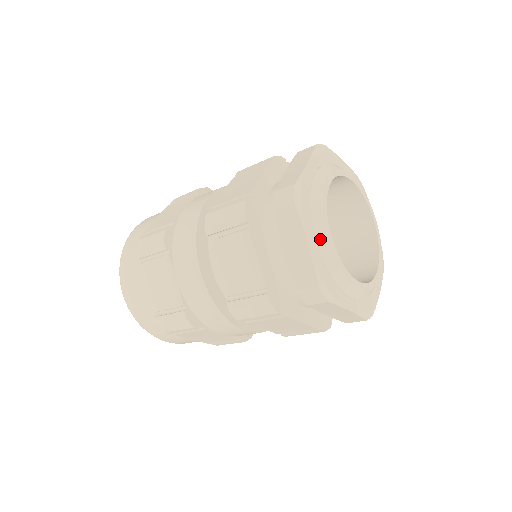
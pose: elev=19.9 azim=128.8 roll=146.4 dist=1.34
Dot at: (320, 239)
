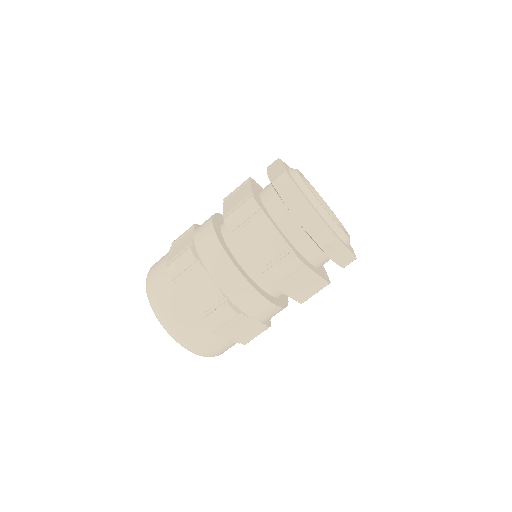
Dot at: (292, 170)
